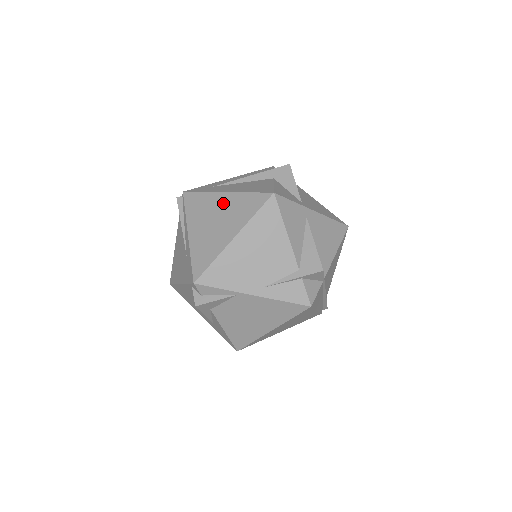
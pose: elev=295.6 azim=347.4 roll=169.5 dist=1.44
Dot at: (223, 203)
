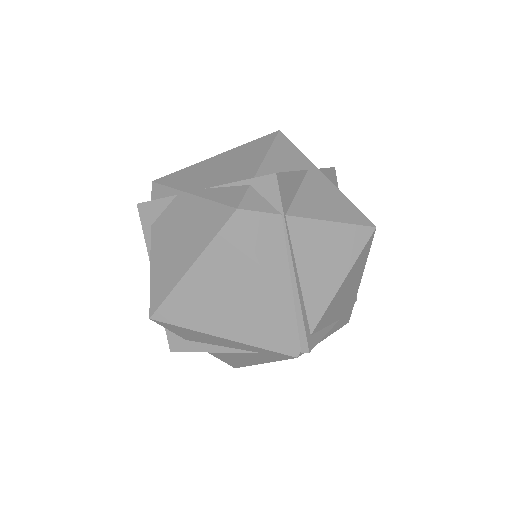
Dot at: occluded
